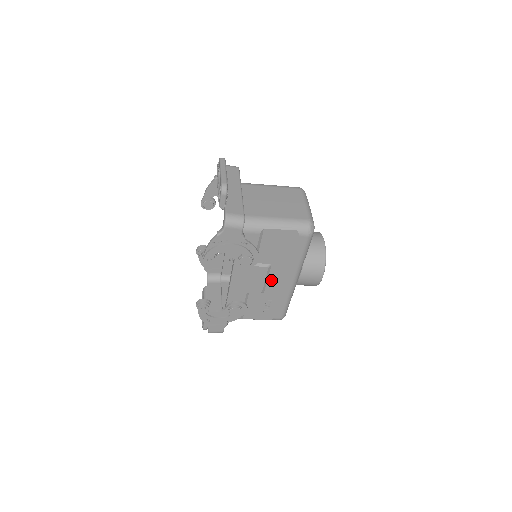
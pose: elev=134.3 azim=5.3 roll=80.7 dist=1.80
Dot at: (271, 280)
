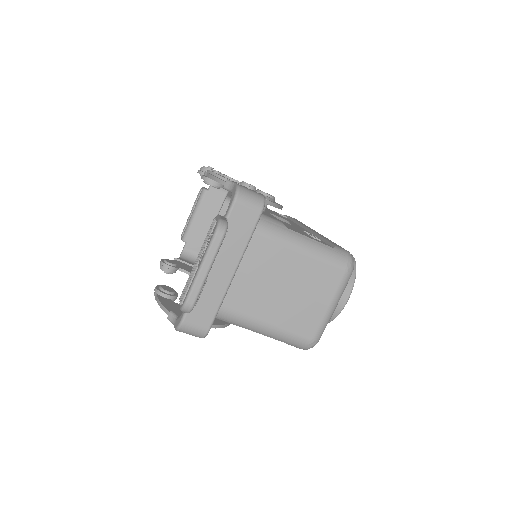
Dot at: occluded
